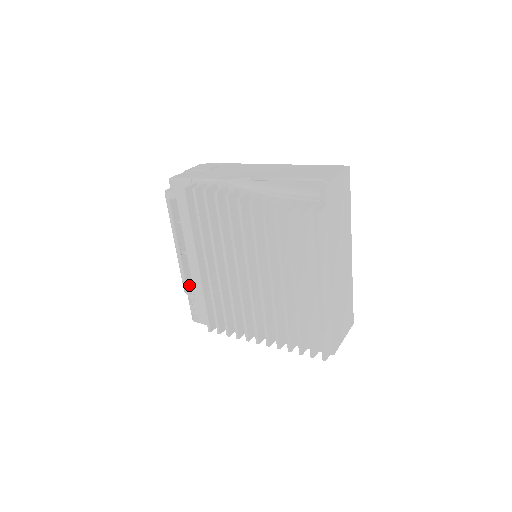
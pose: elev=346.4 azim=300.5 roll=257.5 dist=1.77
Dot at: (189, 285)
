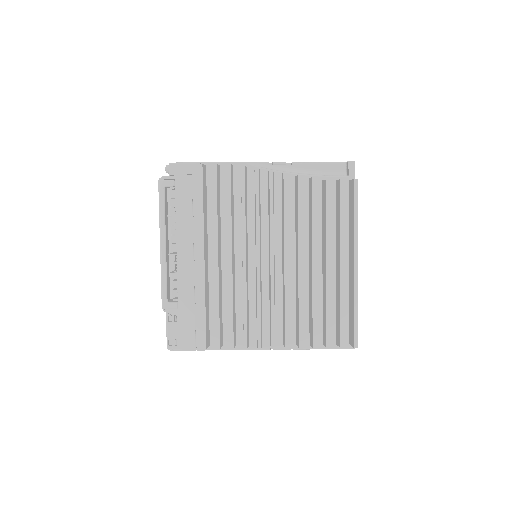
Dot at: occluded
